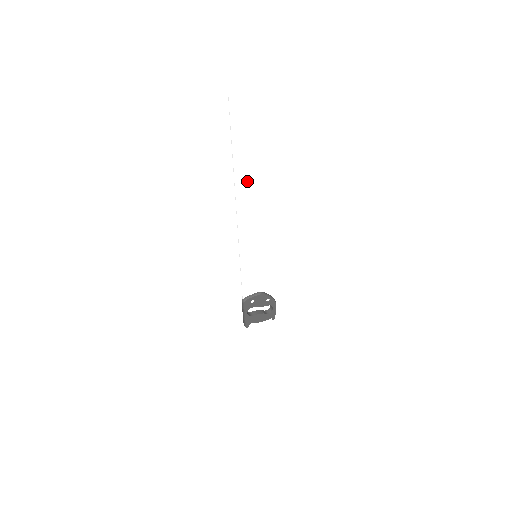
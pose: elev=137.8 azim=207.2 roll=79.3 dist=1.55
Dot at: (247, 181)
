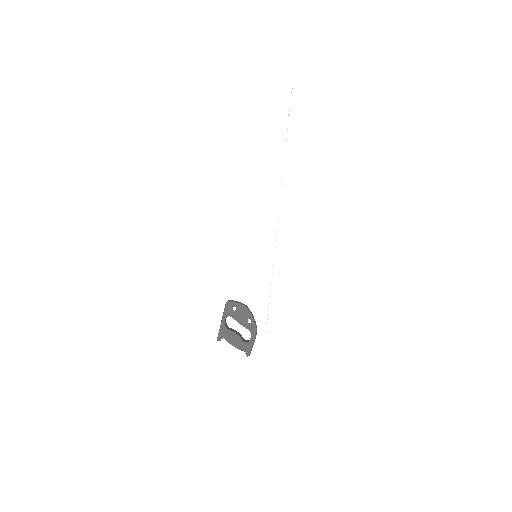
Dot at: (273, 169)
